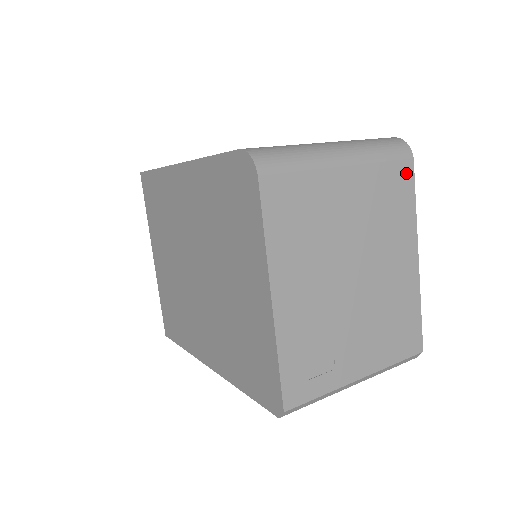
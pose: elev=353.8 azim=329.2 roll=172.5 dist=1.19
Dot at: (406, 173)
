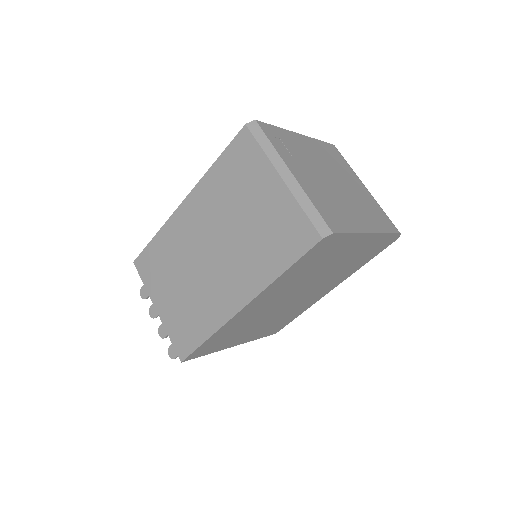
Dot at: (392, 227)
